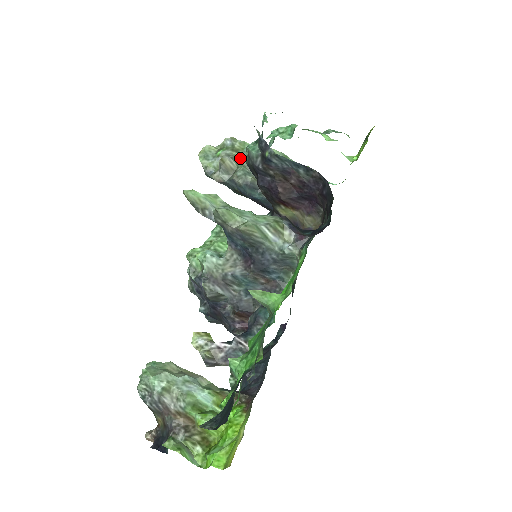
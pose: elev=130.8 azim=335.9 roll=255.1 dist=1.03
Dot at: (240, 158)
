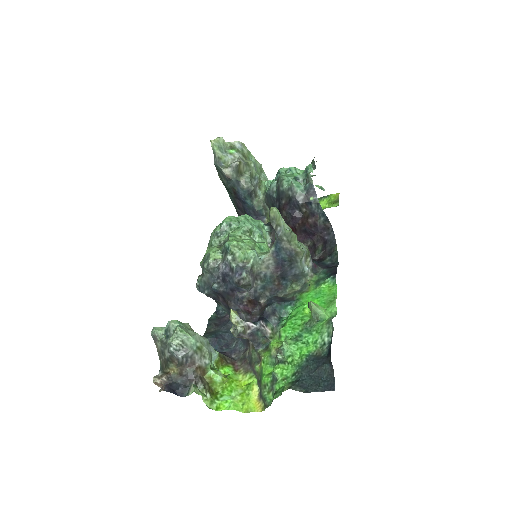
Dot at: (251, 167)
